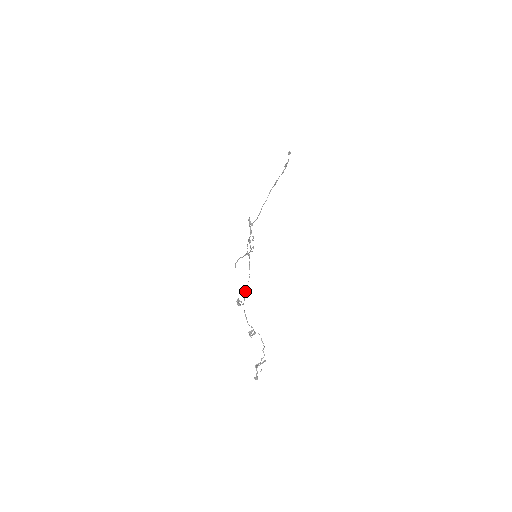
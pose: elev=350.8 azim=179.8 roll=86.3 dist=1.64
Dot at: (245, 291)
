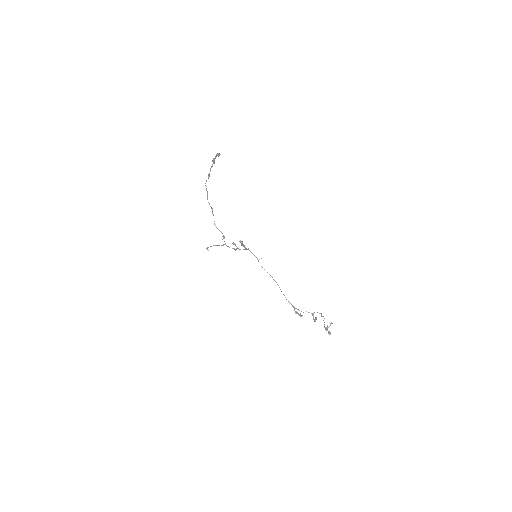
Dot at: occluded
